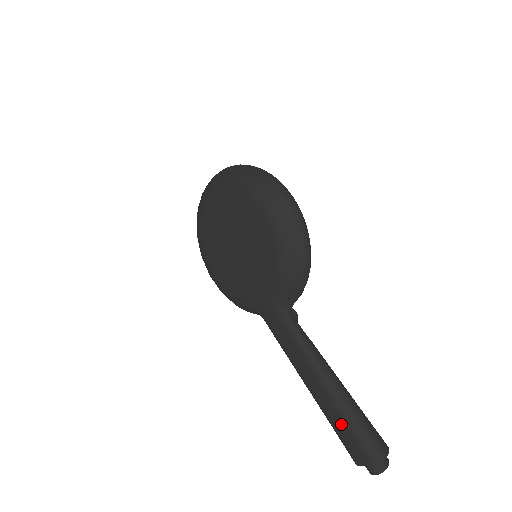
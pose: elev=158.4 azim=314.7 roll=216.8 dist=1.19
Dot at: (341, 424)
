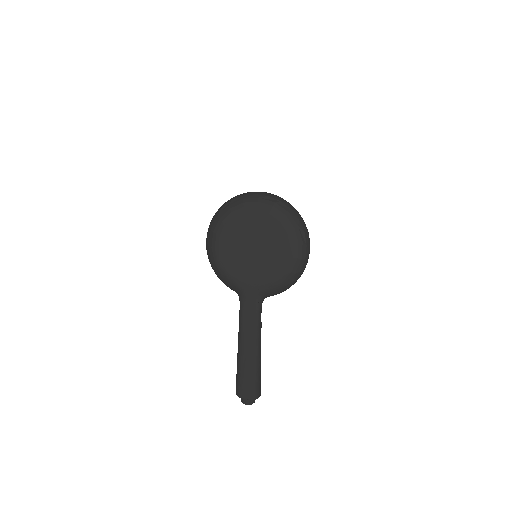
Dot at: (249, 373)
